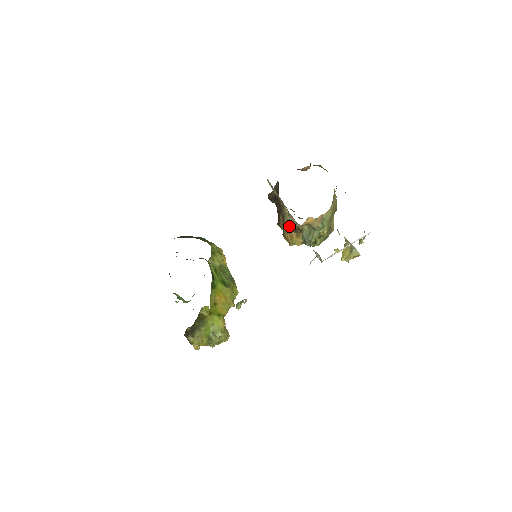
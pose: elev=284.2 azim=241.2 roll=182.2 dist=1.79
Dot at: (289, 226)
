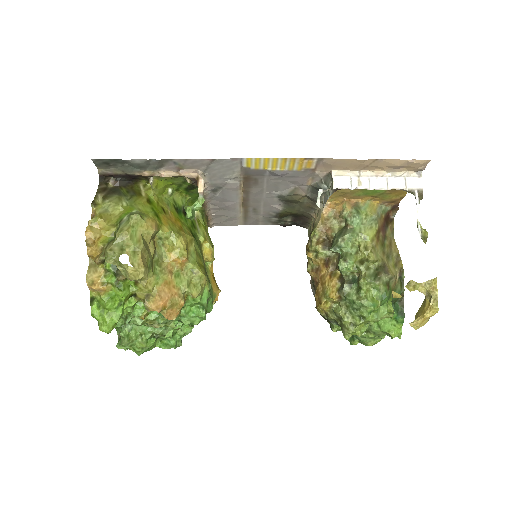
Dot at: (313, 230)
